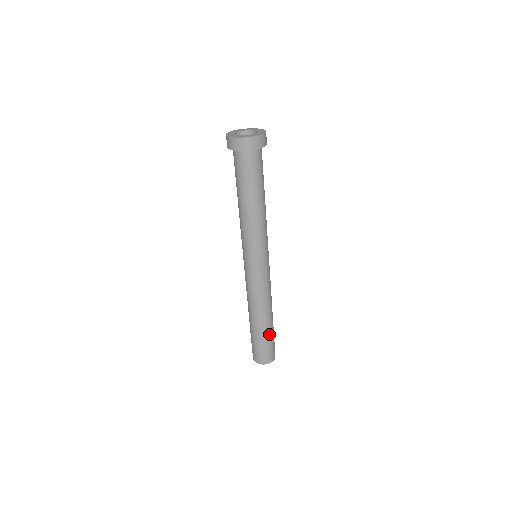
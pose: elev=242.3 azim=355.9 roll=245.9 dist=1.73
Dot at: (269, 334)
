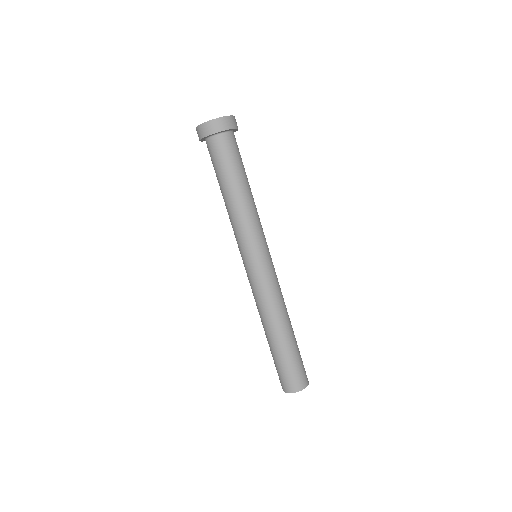
Dot at: (281, 354)
